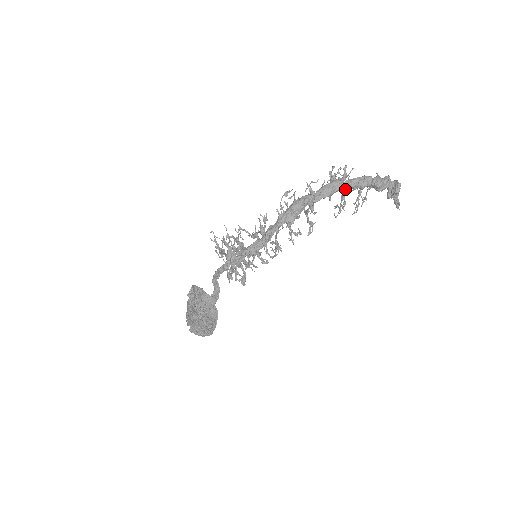
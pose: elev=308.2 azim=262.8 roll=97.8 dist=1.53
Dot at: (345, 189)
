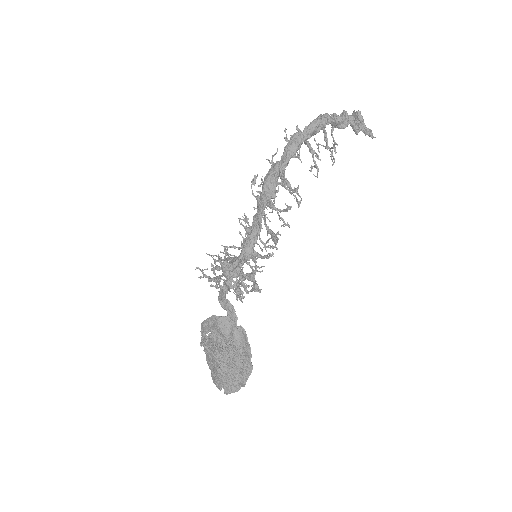
Dot at: (308, 138)
